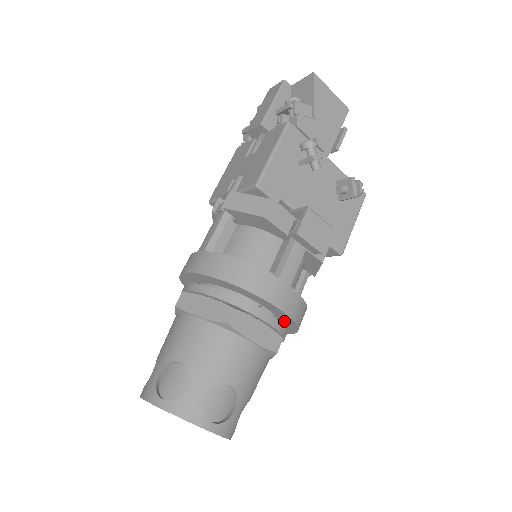
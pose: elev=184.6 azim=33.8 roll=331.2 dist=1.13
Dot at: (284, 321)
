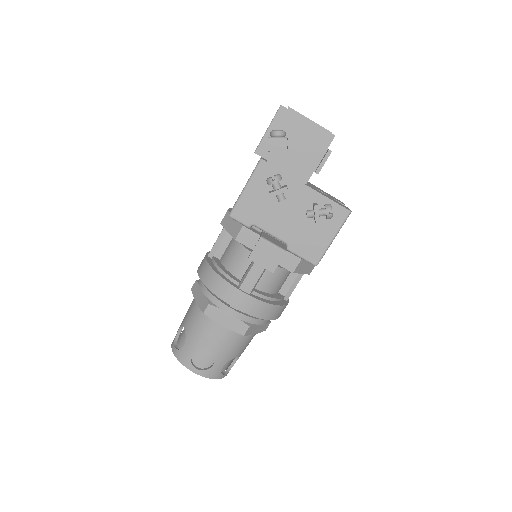
Dot at: occluded
